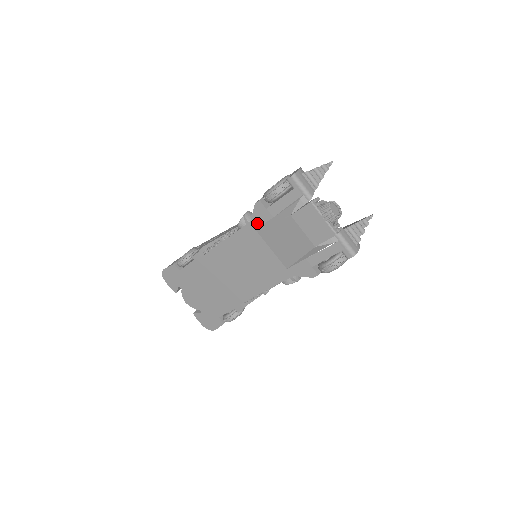
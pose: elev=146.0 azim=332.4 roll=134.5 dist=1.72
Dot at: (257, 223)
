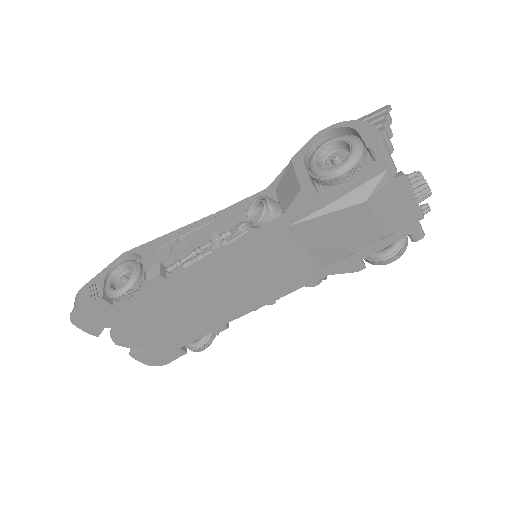
Dot at: (294, 217)
